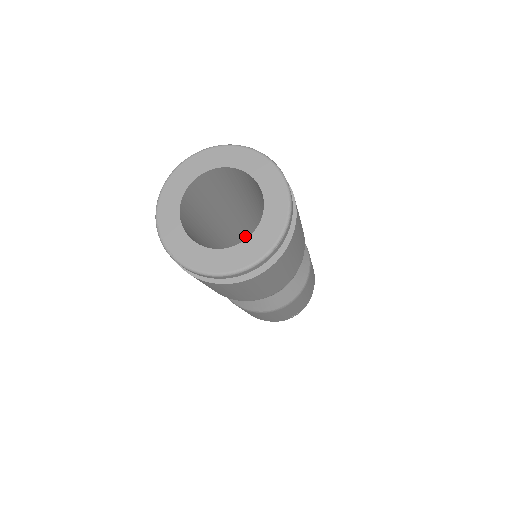
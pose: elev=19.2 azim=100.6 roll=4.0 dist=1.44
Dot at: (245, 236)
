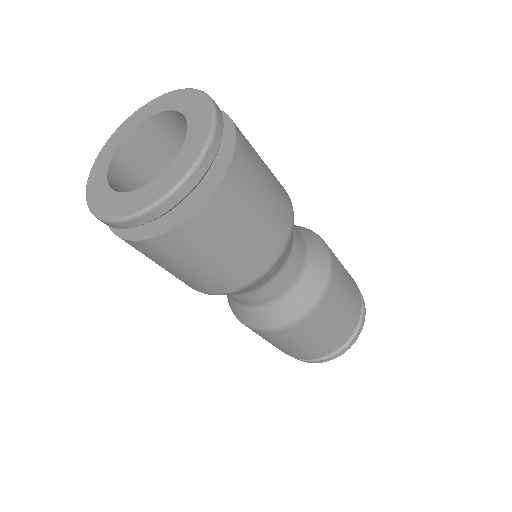
Dot at: occluded
